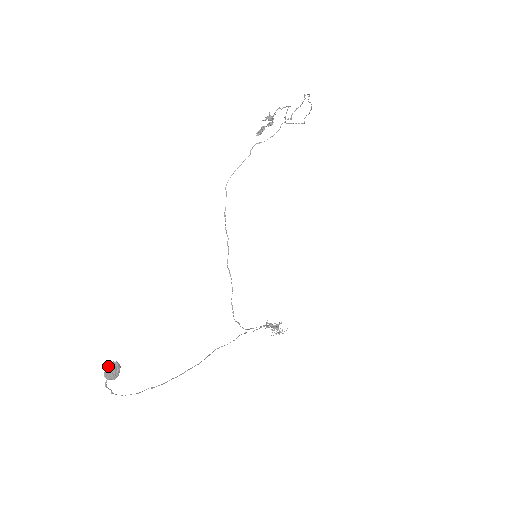
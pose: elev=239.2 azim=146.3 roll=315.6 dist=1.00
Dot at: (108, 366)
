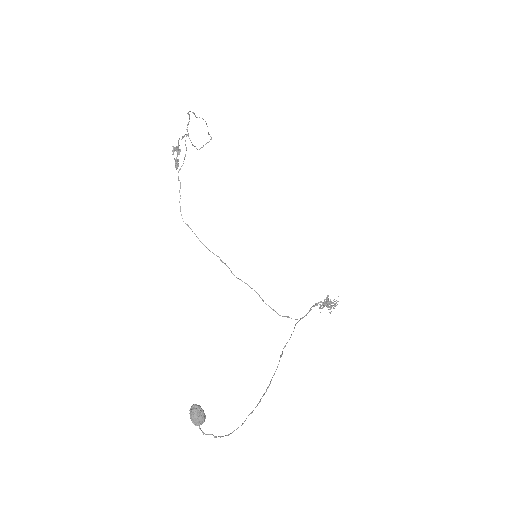
Dot at: (190, 413)
